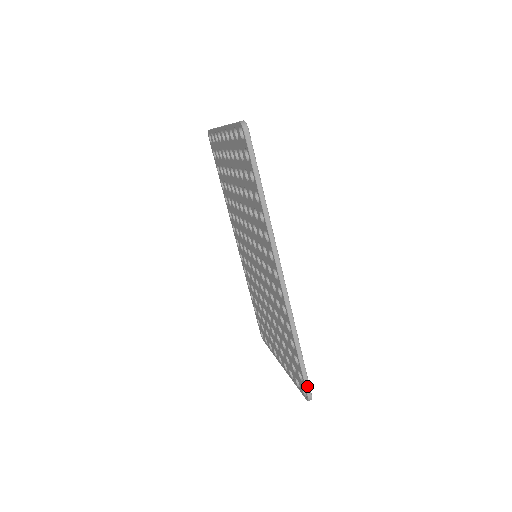
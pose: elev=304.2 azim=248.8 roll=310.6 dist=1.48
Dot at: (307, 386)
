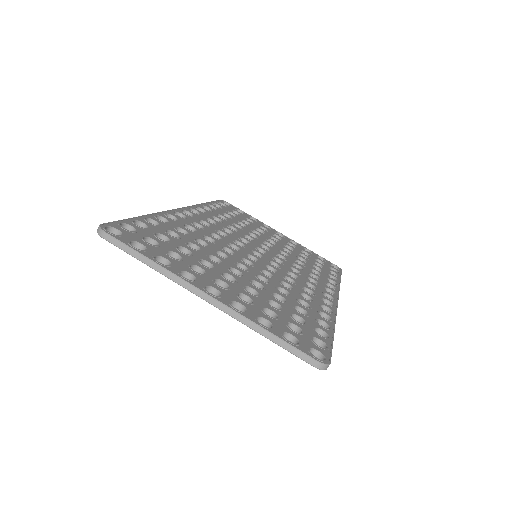
Dot at: occluded
